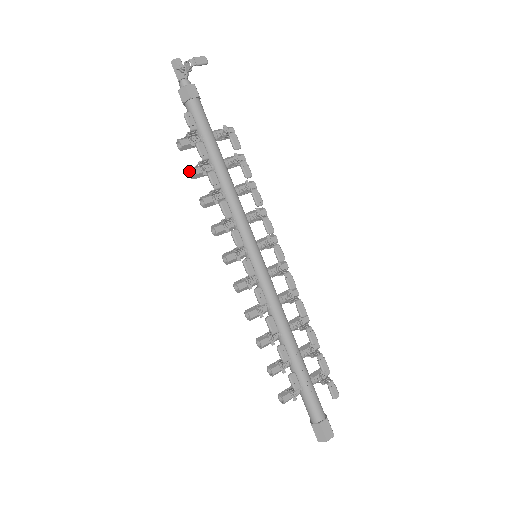
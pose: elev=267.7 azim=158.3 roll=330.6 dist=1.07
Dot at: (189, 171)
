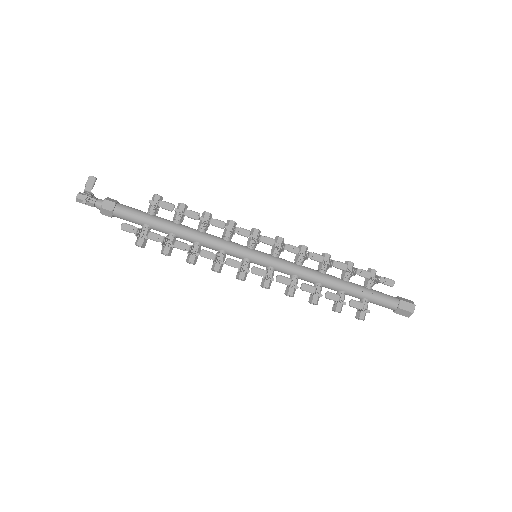
Dot at: occluded
